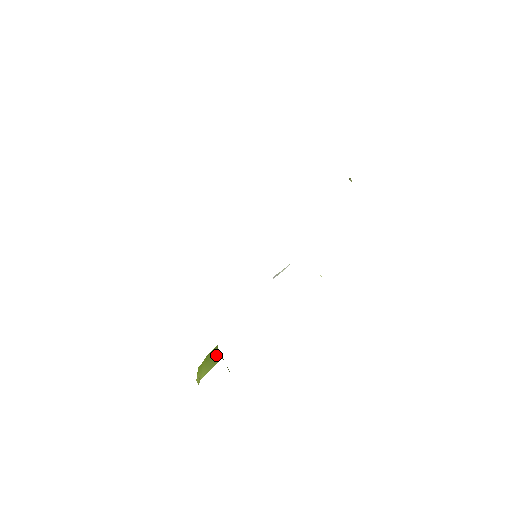
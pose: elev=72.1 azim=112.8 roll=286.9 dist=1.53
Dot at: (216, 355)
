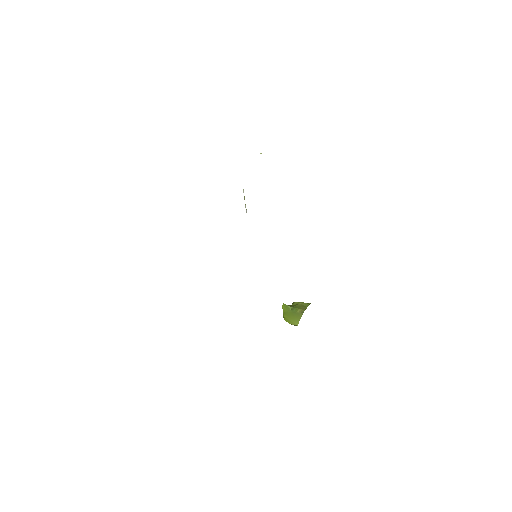
Dot at: (293, 312)
